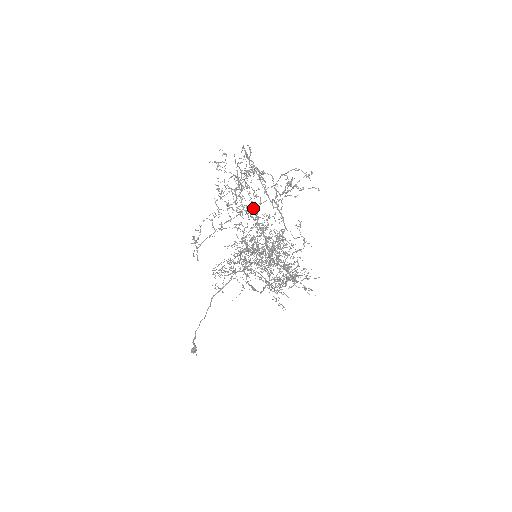
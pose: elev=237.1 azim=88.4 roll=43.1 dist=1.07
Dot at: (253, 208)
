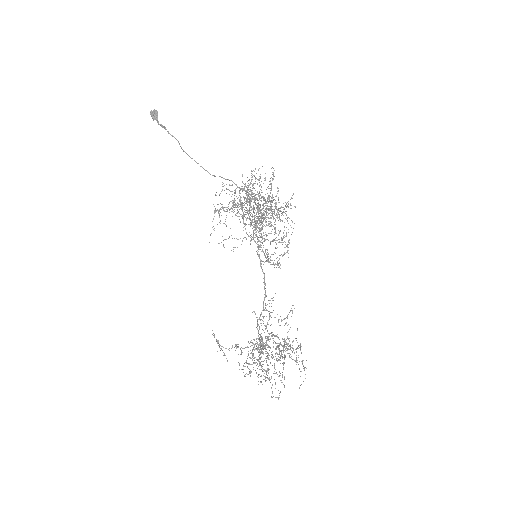
Dot at: (267, 340)
